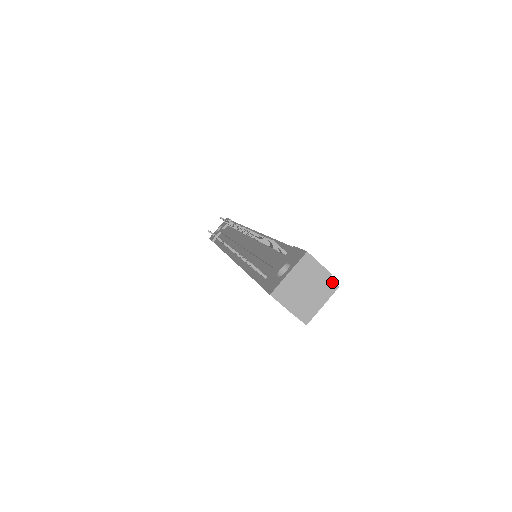
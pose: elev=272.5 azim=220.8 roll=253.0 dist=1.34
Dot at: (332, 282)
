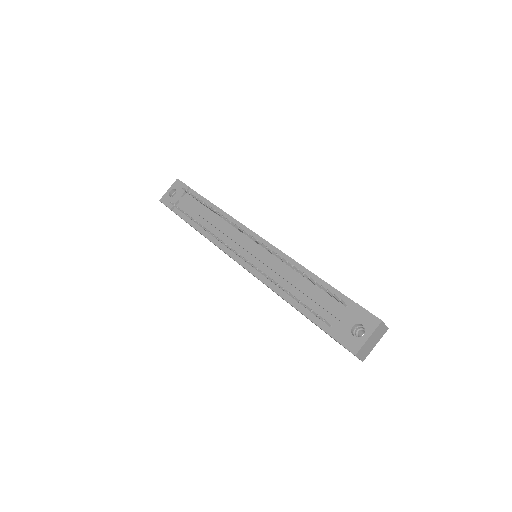
Dot at: occluded
